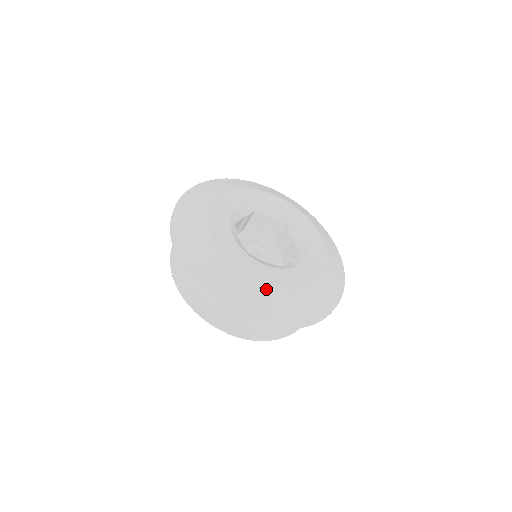
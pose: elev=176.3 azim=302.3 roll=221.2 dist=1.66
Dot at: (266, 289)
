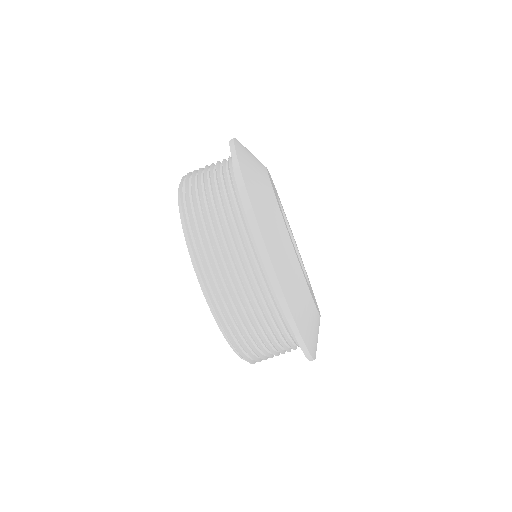
Dot at: (315, 312)
